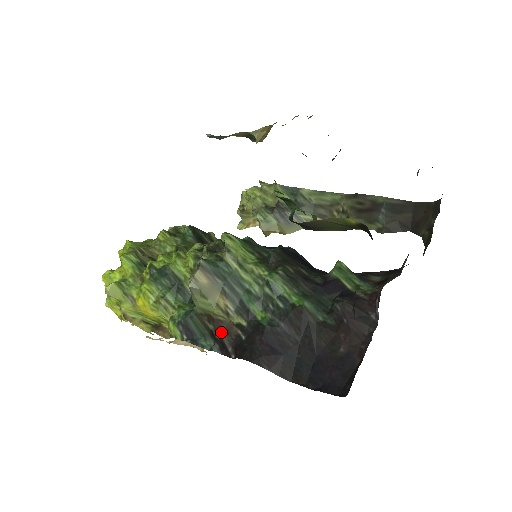
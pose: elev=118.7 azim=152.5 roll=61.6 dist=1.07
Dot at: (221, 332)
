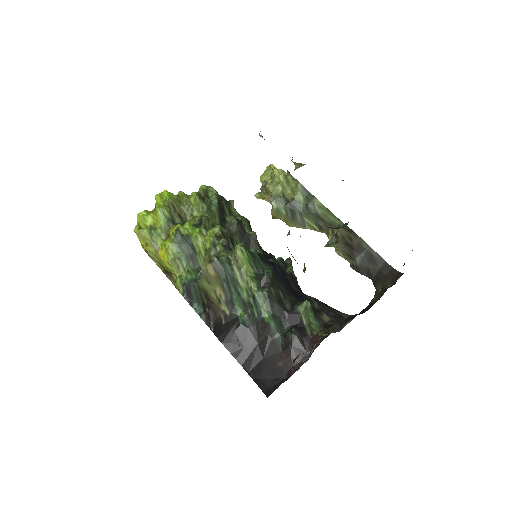
Dot at: (211, 309)
